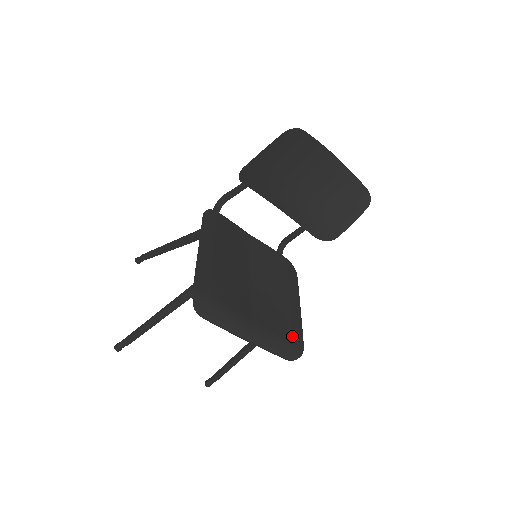
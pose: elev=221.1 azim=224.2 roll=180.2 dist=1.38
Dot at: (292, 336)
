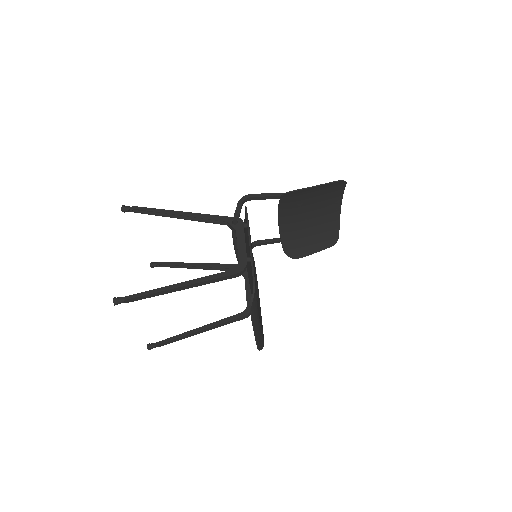
Dot at: occluded
